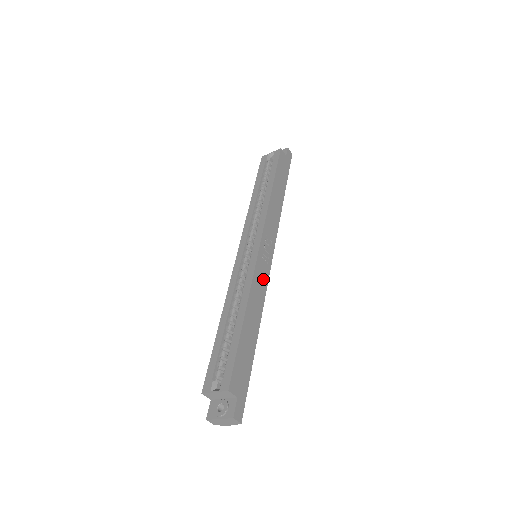
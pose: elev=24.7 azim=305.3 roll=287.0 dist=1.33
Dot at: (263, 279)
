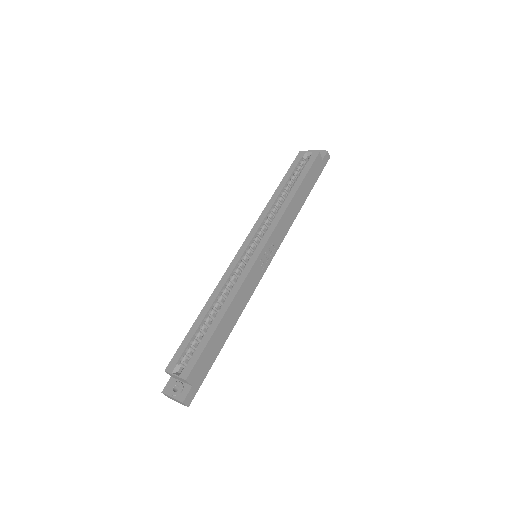
Dot at: (253, 283)
